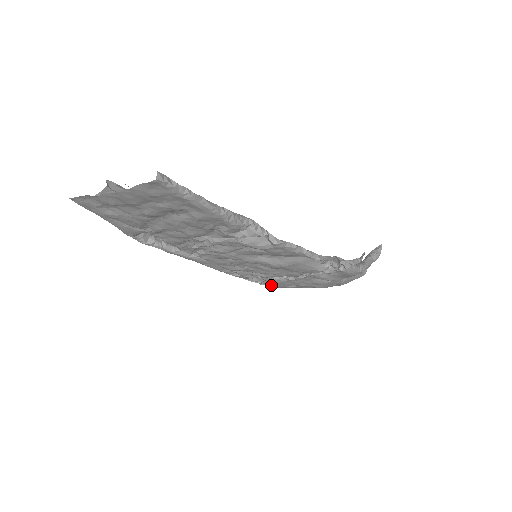
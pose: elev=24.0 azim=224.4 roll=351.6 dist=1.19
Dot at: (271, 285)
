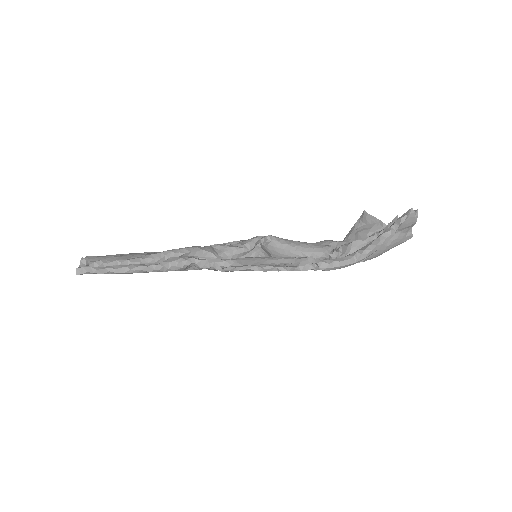
Dot at: occluded
